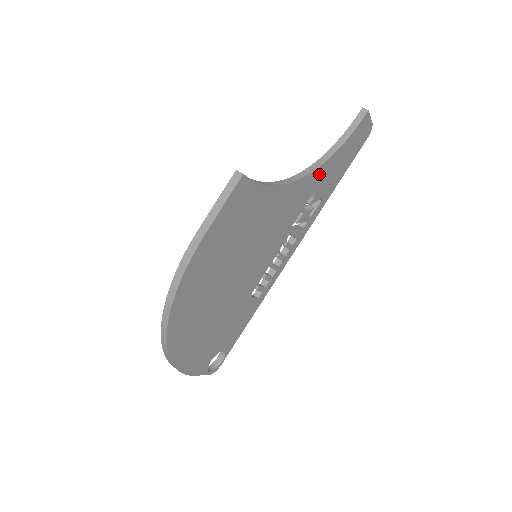
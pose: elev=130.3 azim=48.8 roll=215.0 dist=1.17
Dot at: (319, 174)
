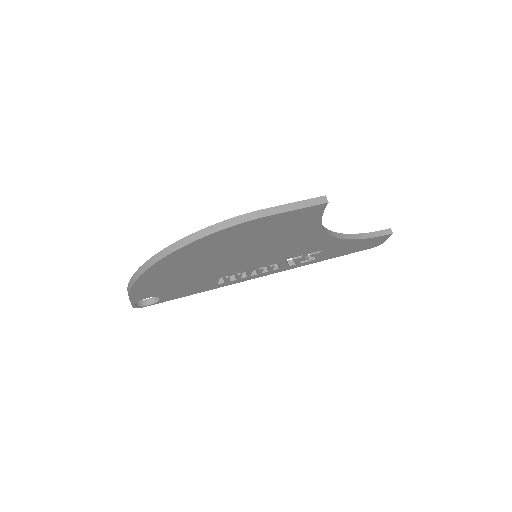
Dot at: (337, 243)
